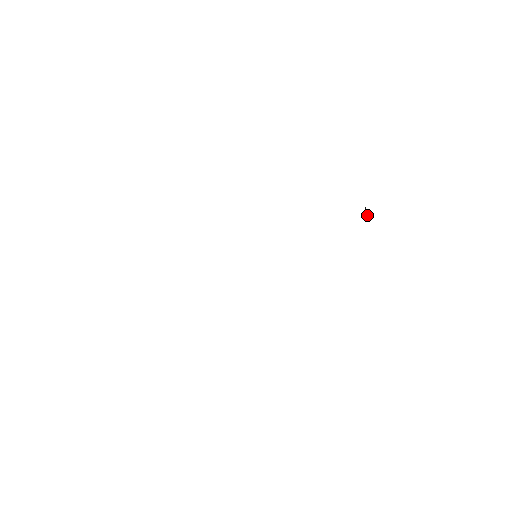
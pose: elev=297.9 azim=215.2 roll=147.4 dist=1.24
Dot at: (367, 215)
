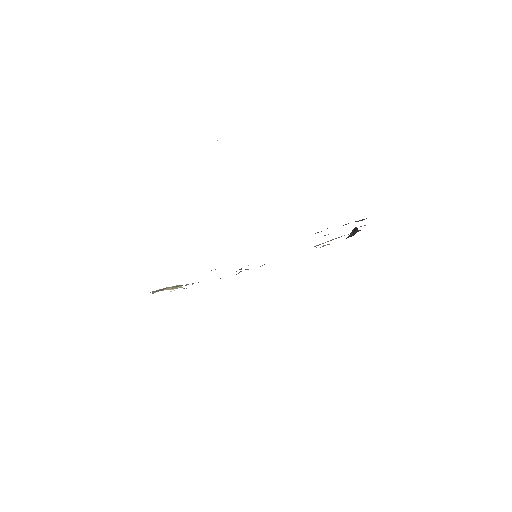
Dot at: (353, 235)
